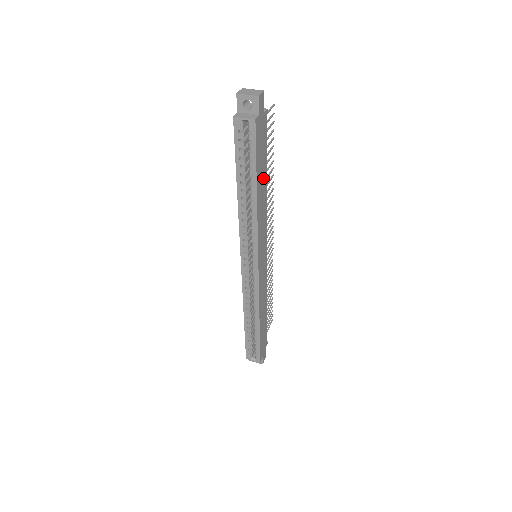
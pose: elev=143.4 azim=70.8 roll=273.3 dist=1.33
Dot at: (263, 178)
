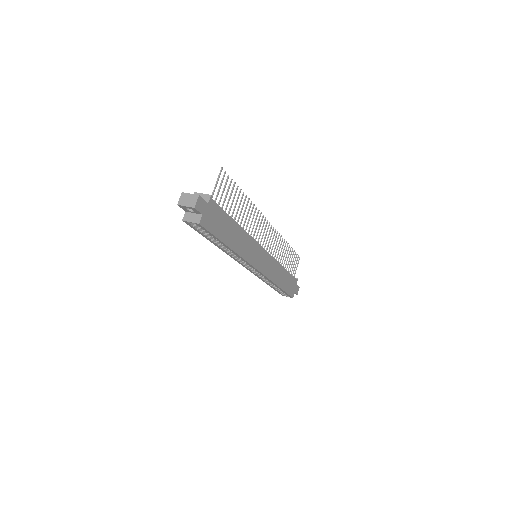
Dot at: (232, 229)
